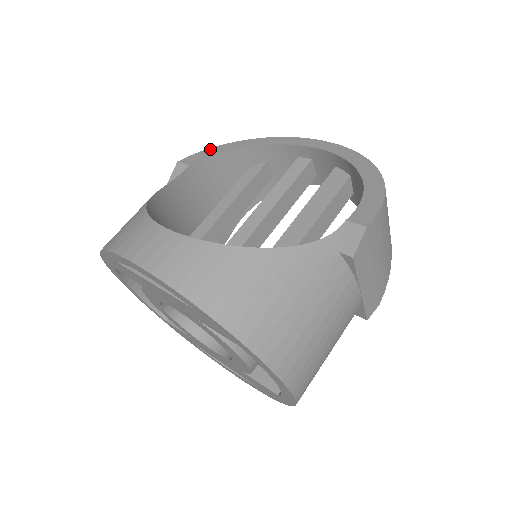
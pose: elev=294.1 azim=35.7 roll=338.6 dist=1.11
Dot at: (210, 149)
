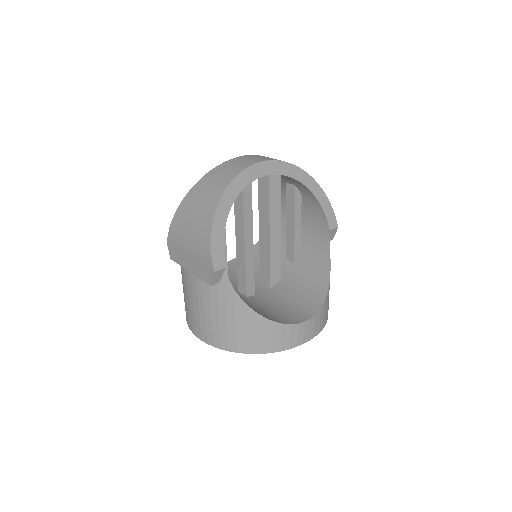
Dot at: (213, 239)
